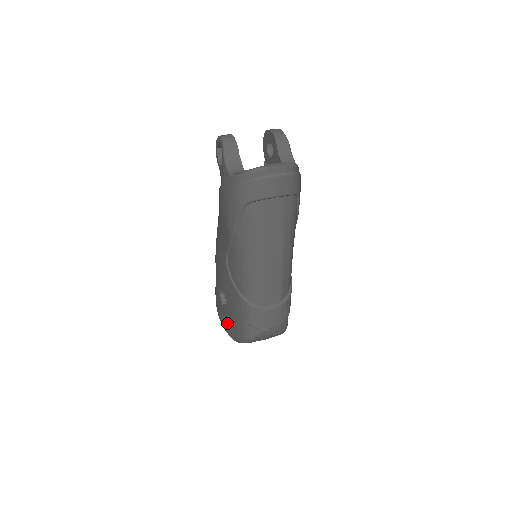
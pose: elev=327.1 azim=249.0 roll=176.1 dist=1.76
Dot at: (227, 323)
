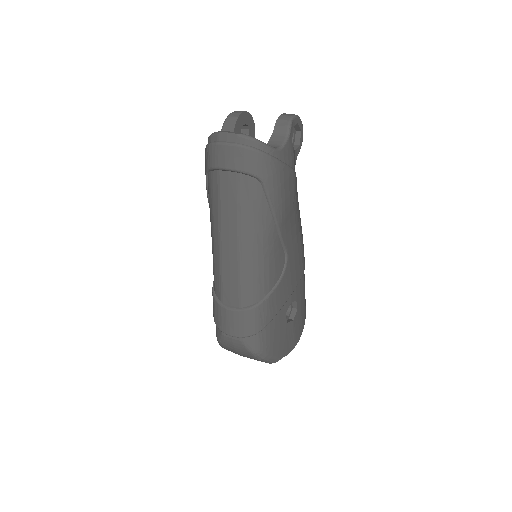
Dot at: occluded
